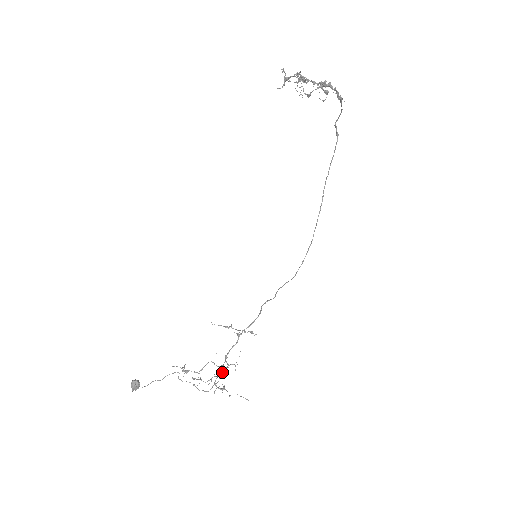
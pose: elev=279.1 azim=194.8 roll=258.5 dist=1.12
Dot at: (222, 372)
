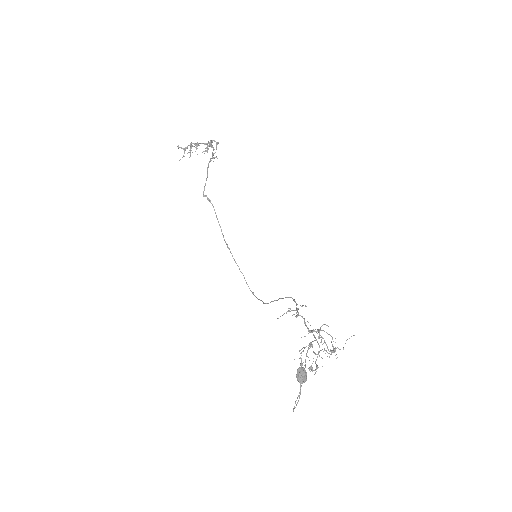
Dot at: (319, 345)
